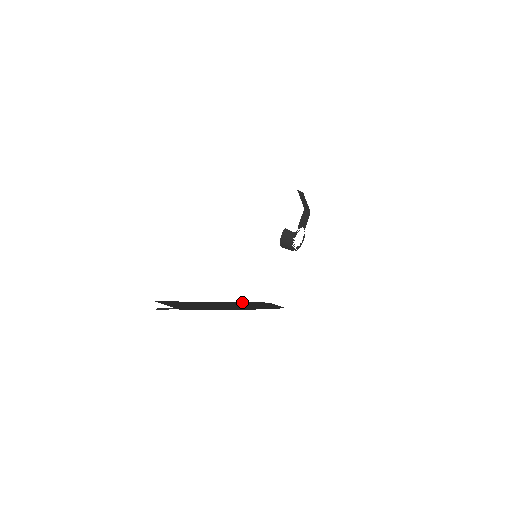
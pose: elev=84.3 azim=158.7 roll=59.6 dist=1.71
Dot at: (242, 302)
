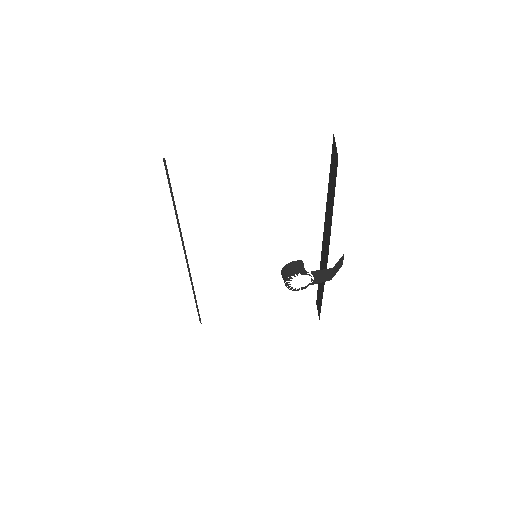
Dot at: occluded
